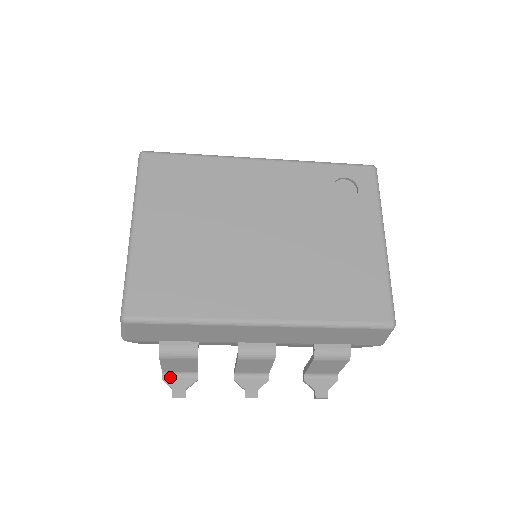
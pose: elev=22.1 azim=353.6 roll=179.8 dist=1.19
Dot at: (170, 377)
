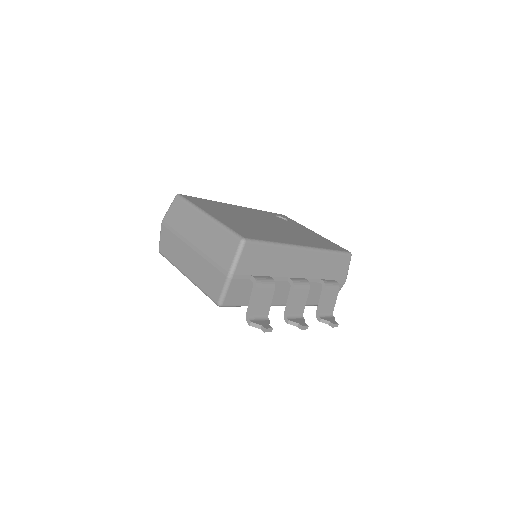
Dot at: (254, 320)
